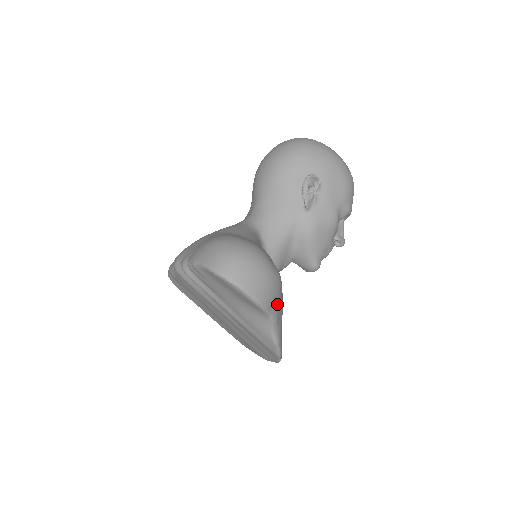
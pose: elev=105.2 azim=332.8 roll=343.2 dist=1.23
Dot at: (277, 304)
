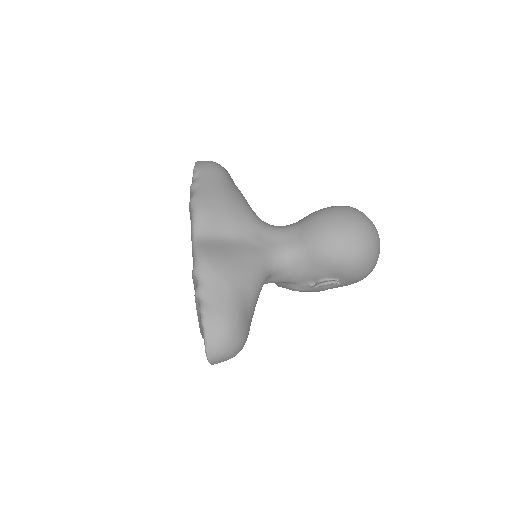
Dot at: occluded
